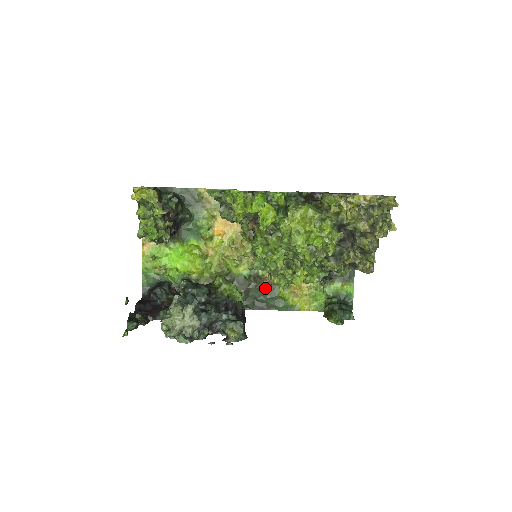
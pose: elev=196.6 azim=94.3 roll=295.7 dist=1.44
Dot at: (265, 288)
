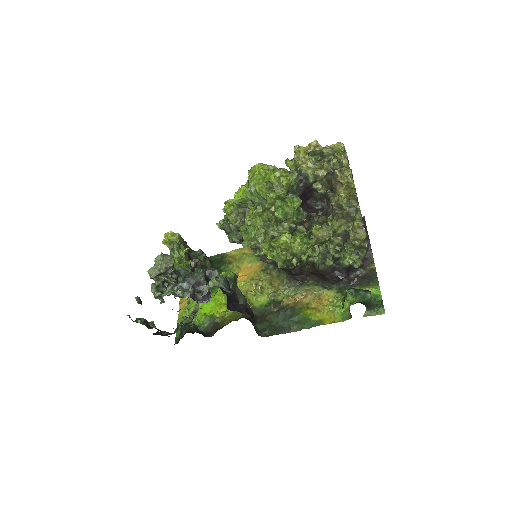
Dot at: (285, 311)
